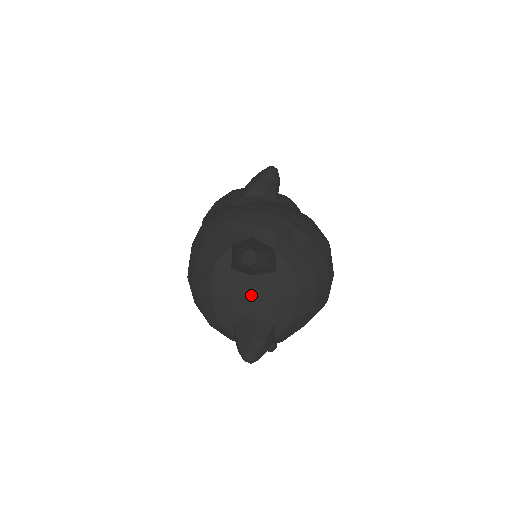
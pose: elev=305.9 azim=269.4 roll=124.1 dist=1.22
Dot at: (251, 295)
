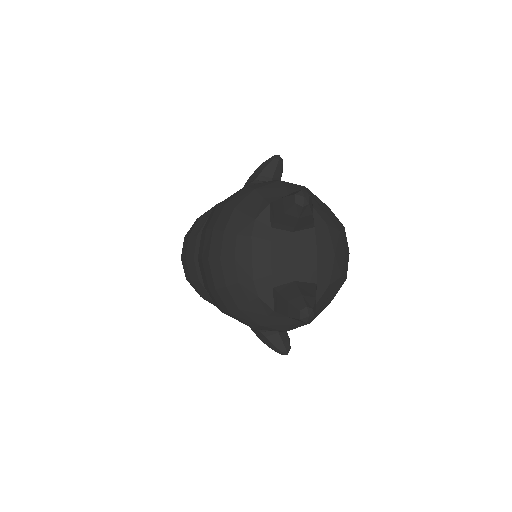
Dot at: (293, 253)
